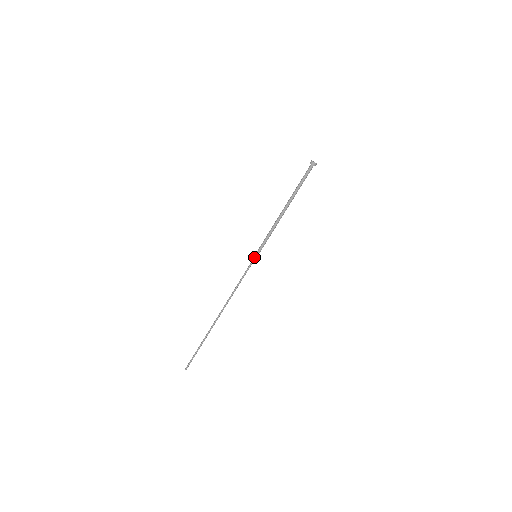
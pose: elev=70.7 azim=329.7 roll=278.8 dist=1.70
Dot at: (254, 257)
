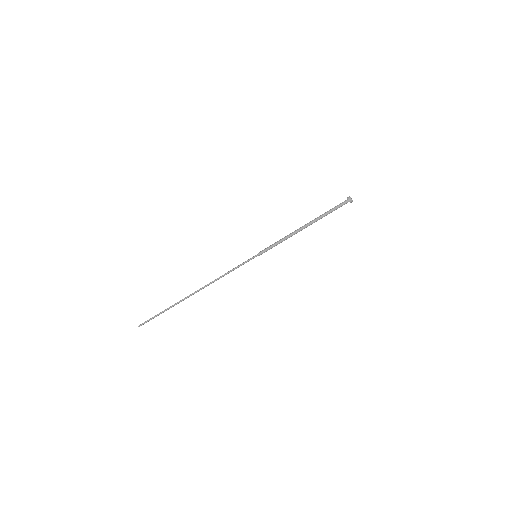
Dot at: (254, 257)
